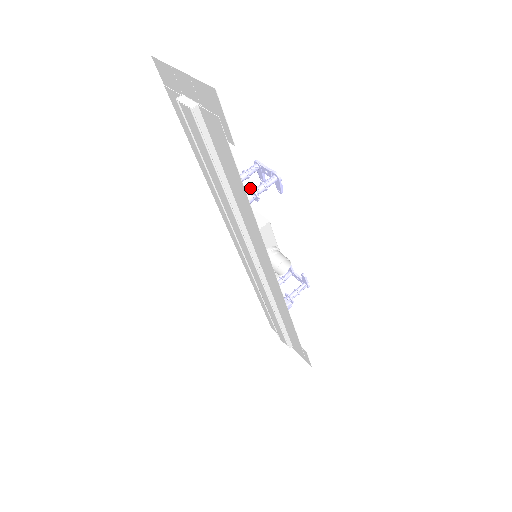
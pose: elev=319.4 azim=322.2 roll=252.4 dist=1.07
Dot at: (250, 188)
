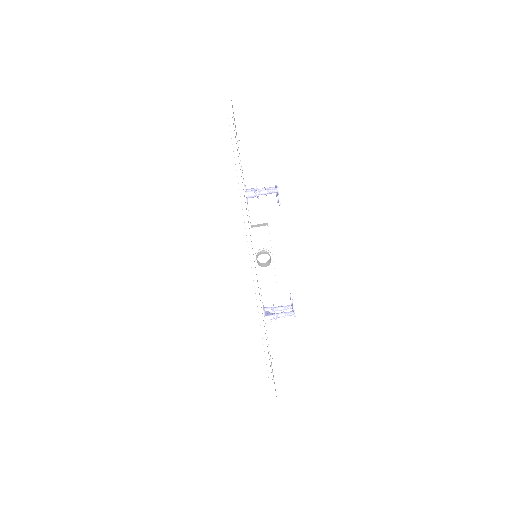
Dot at: (256, 188)
